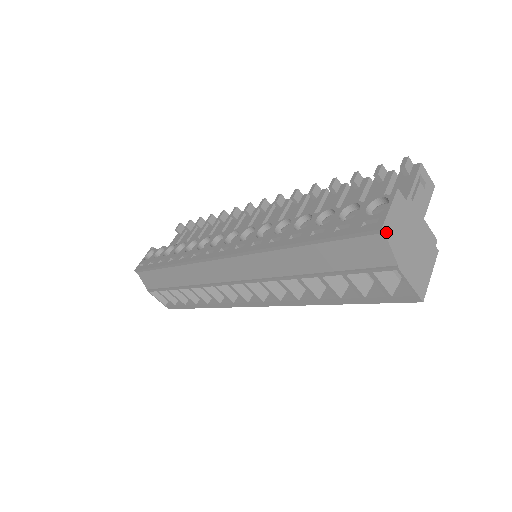
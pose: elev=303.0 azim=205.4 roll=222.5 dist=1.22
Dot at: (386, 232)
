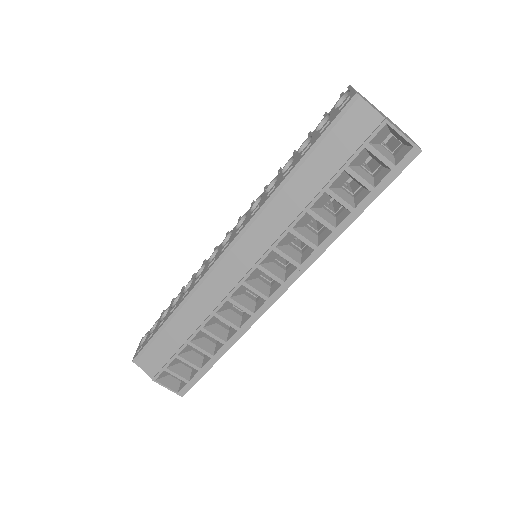
Dot at: (361, 97)
